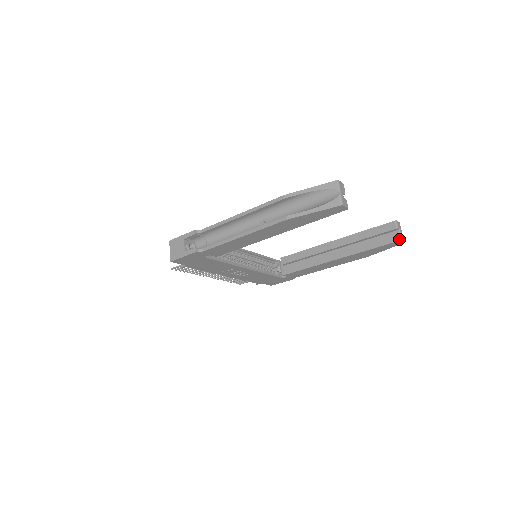
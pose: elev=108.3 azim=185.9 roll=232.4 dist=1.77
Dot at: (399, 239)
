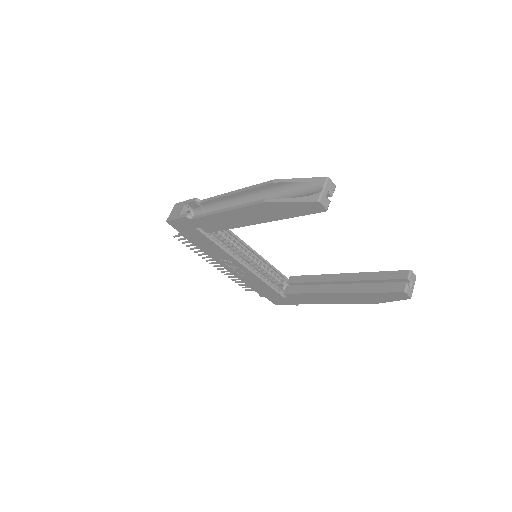
Dot at: (404, 290)
